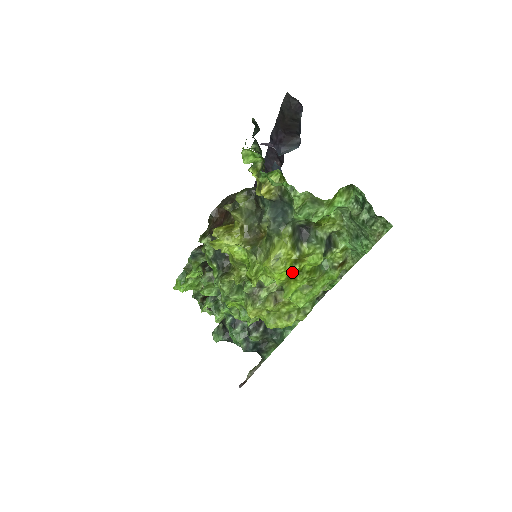
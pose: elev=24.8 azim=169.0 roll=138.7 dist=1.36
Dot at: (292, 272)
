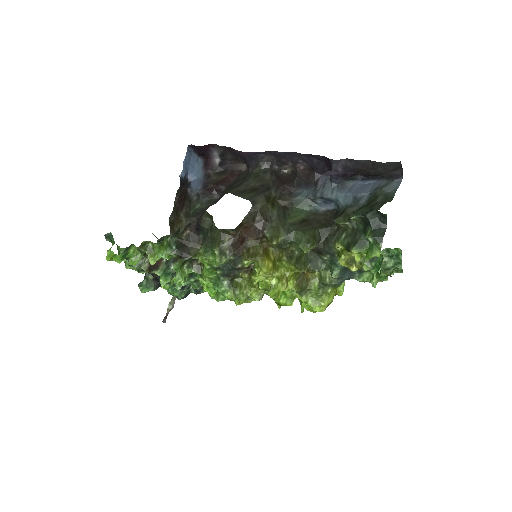
Dot at: occluded
